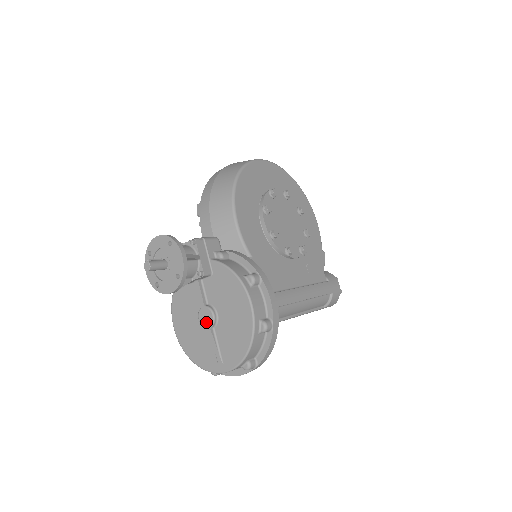
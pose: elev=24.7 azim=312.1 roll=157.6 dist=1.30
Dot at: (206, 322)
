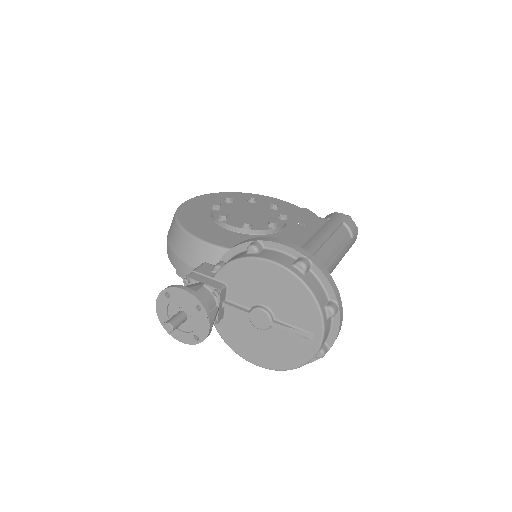
Dot at: (264, 322)
